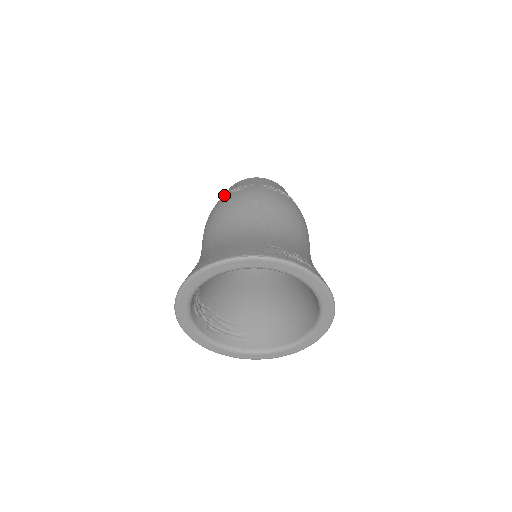
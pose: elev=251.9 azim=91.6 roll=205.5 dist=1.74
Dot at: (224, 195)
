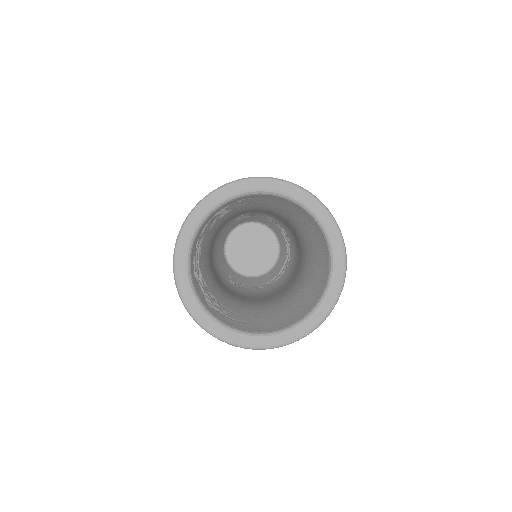
Dot at: occluded
